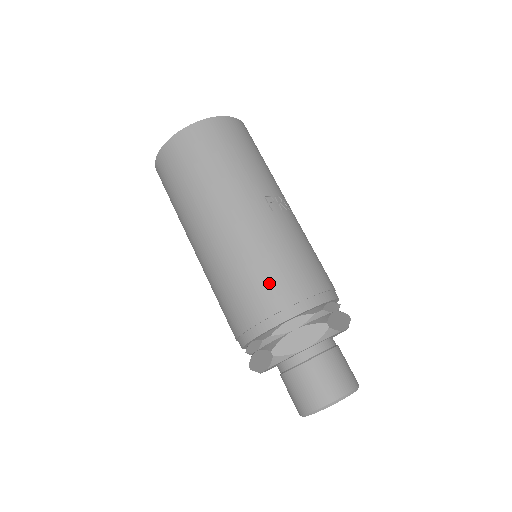
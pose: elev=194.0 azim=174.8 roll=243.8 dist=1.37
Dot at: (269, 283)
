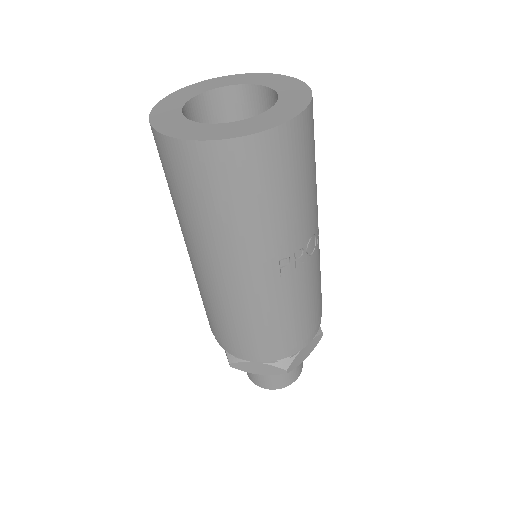
Dot at: (245, 337)
